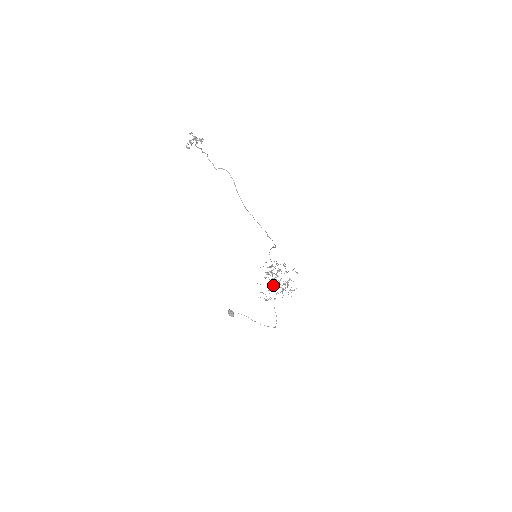
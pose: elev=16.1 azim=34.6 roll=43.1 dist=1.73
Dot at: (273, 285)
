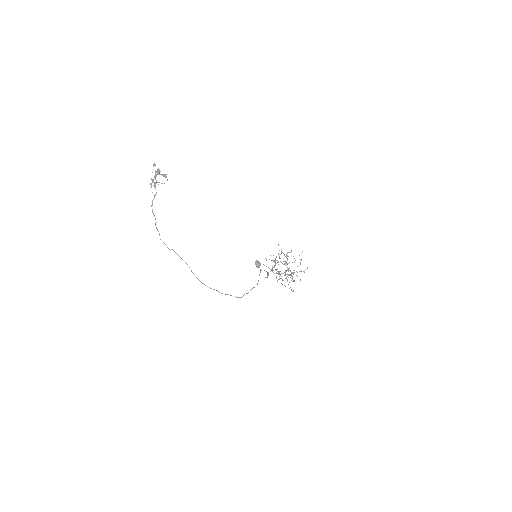
Dot at: occluded
